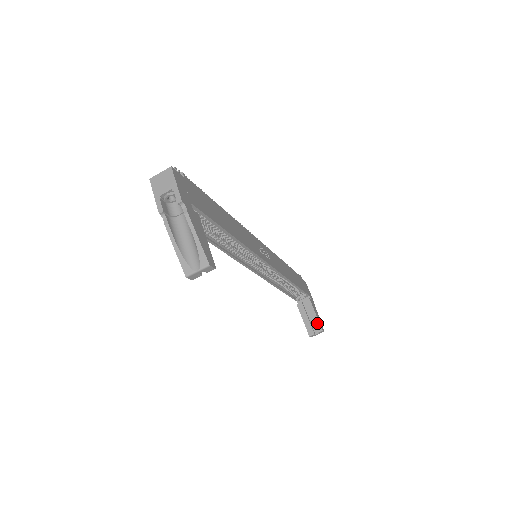
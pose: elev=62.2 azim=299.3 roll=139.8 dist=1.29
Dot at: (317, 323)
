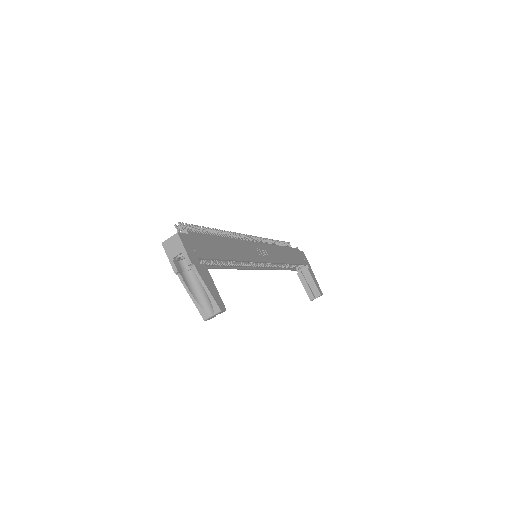
Dot at: (316, 289)
